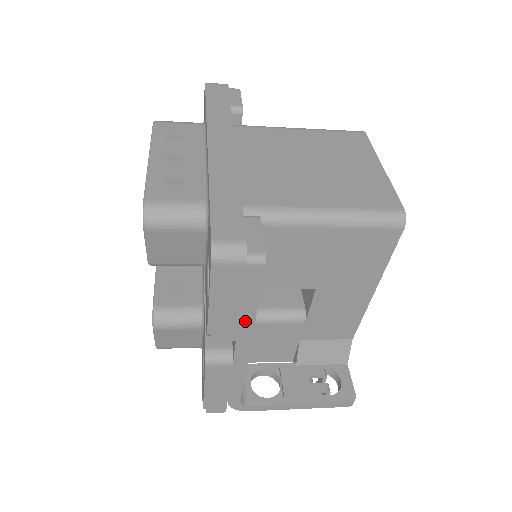
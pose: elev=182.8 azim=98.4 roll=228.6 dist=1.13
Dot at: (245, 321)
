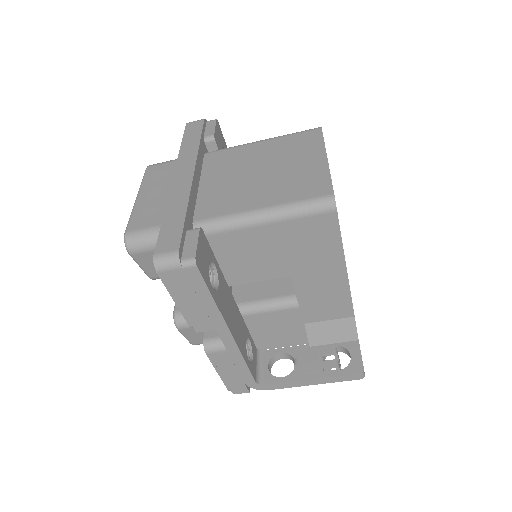
Dot at: (212, 313)
